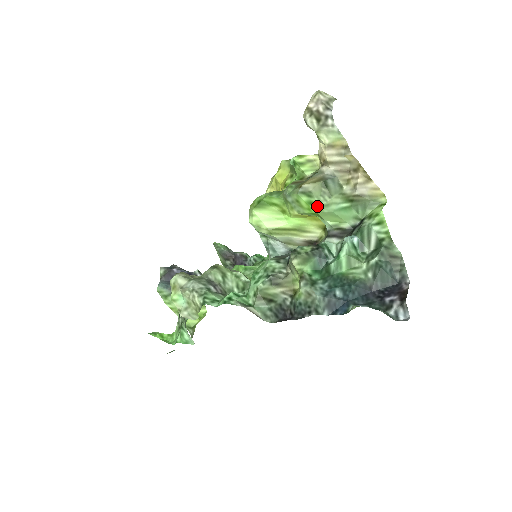
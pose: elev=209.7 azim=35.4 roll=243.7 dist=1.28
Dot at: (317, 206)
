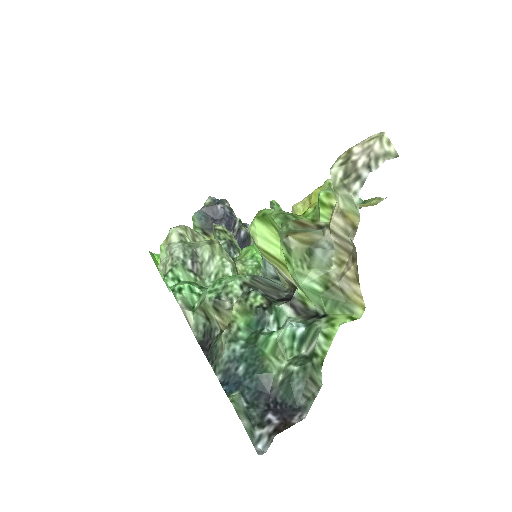
Dot at: (291, 267)
